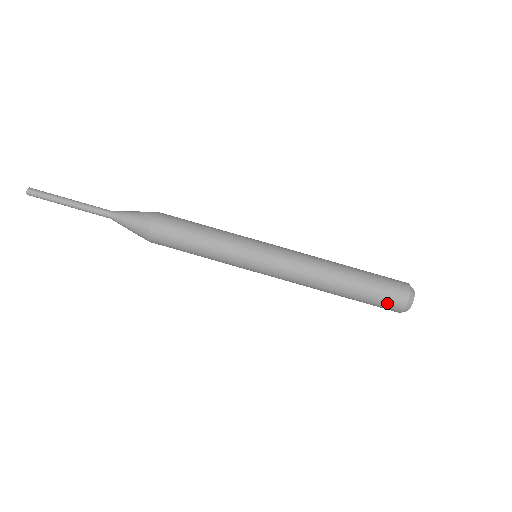
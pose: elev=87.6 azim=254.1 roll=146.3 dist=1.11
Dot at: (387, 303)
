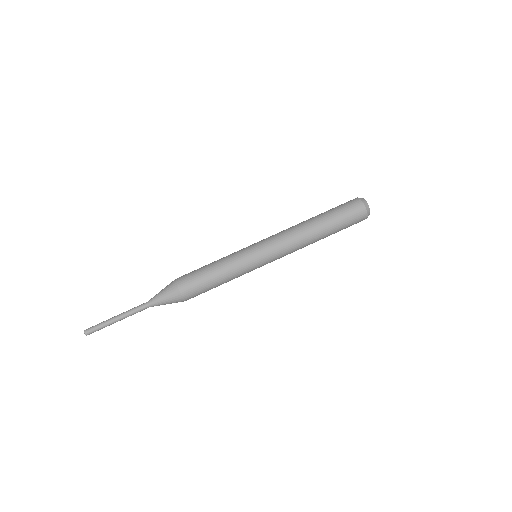
Dot at: (349, 207)
